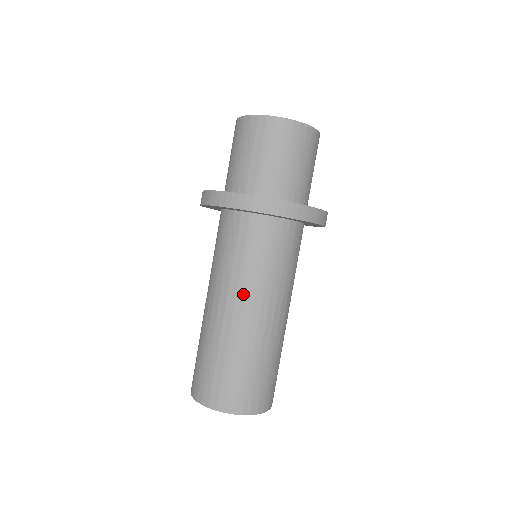
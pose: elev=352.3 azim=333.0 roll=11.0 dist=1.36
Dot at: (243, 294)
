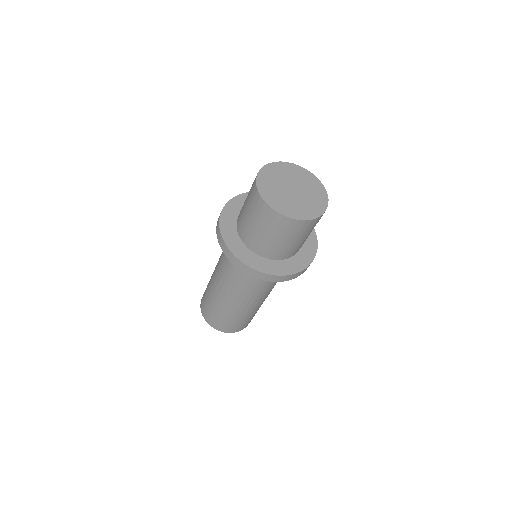
Dot at: (238, 294)
